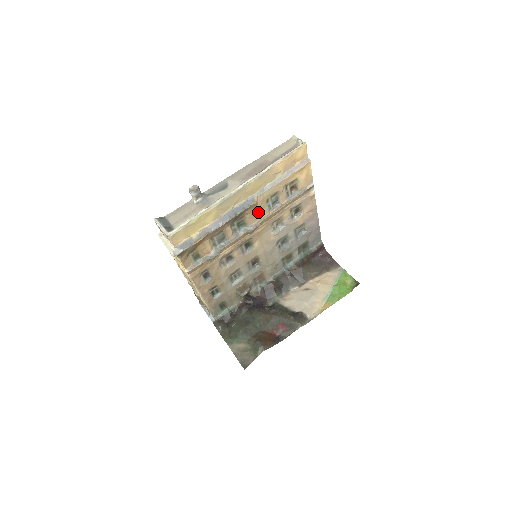
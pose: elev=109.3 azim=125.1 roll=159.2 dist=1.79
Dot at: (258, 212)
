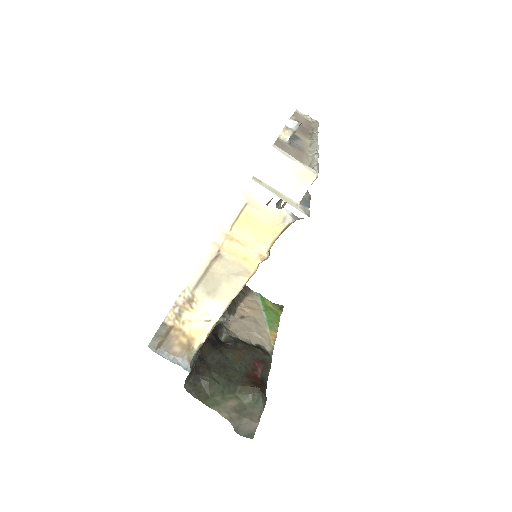
Dot at: occluded
